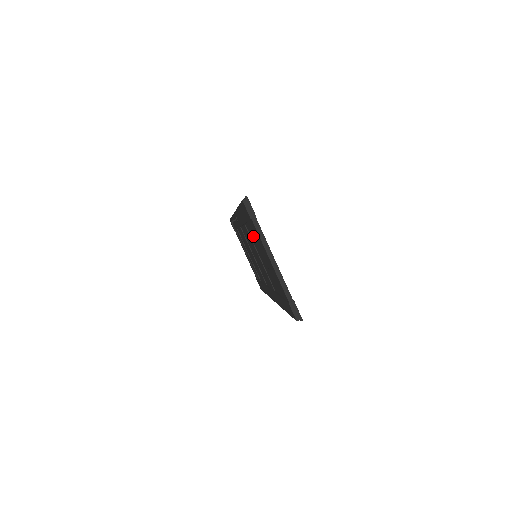
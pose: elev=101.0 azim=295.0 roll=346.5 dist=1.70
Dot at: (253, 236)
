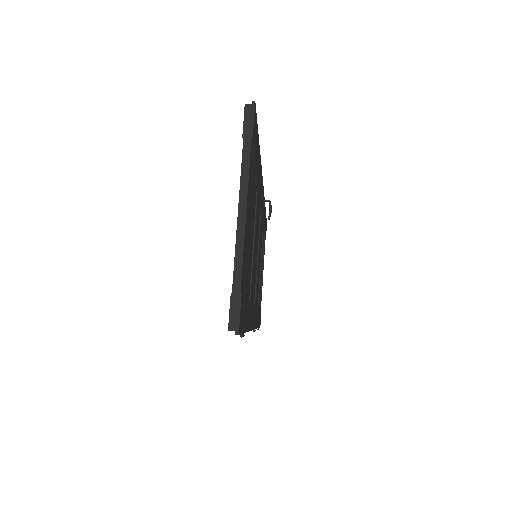
Dot at: occluded
